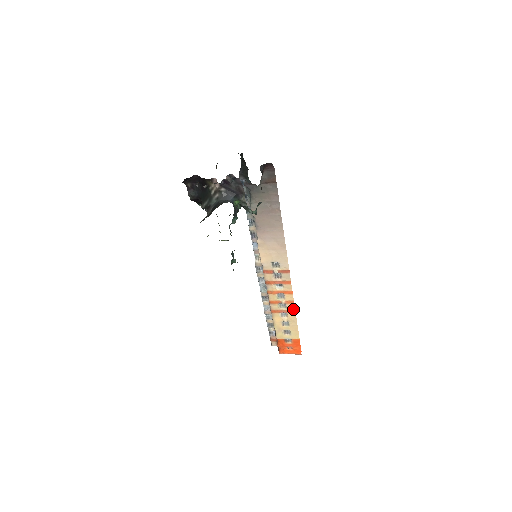
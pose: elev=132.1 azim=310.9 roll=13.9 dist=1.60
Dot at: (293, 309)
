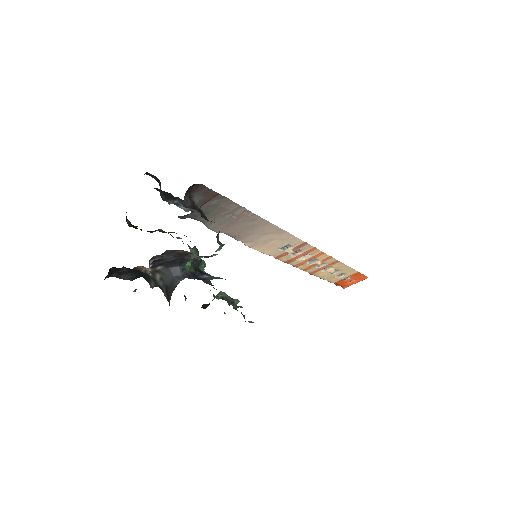
Dot at: (334, 261)
